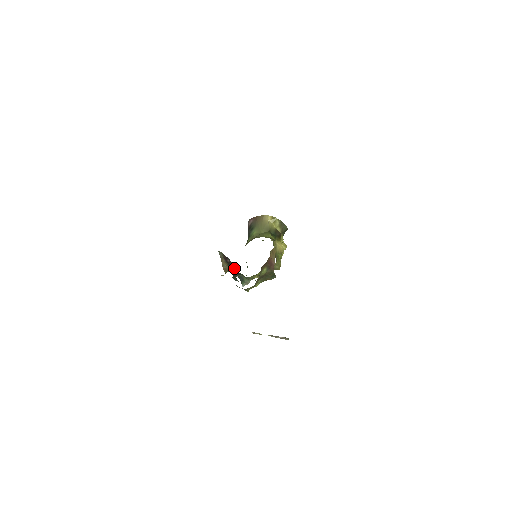
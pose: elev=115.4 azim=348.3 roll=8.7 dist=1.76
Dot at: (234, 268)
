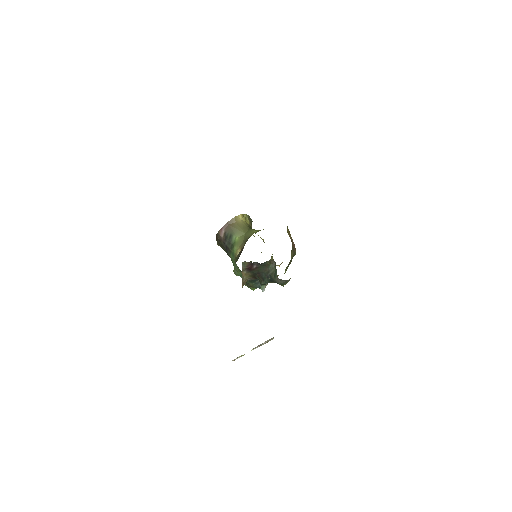
Dot at: (264, 270)
